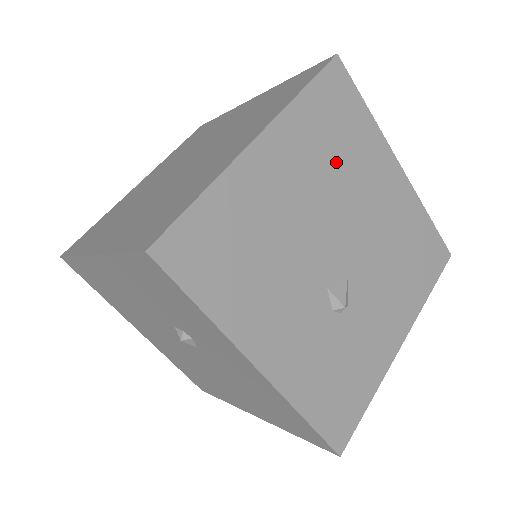
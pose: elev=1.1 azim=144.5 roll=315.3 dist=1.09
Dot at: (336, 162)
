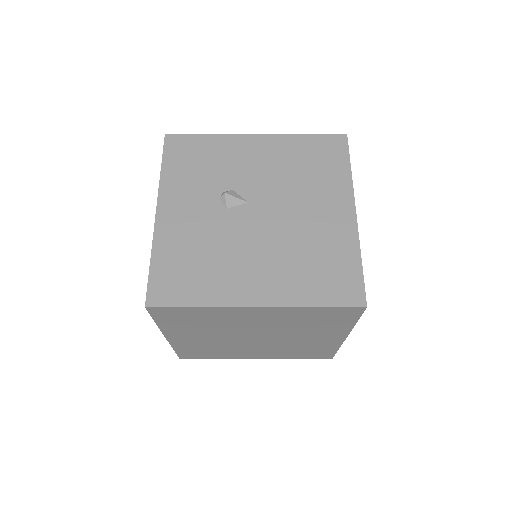
Dot at: occluded
